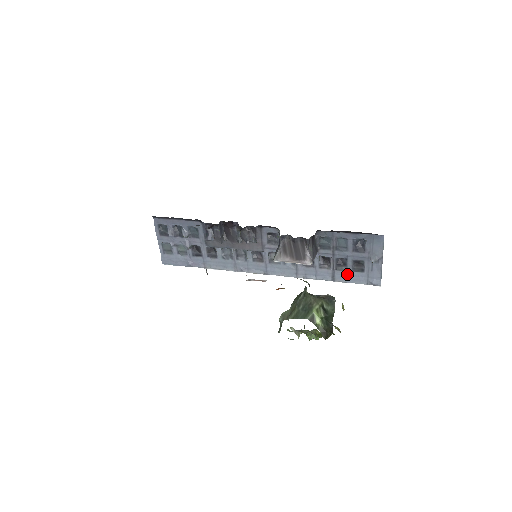
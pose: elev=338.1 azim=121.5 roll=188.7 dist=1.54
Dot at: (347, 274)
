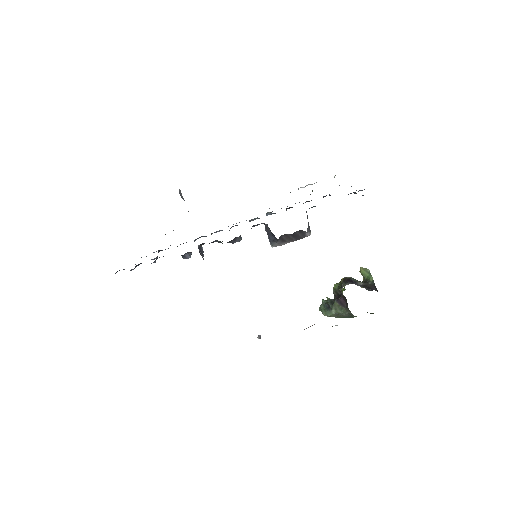
Dot at: occluded
